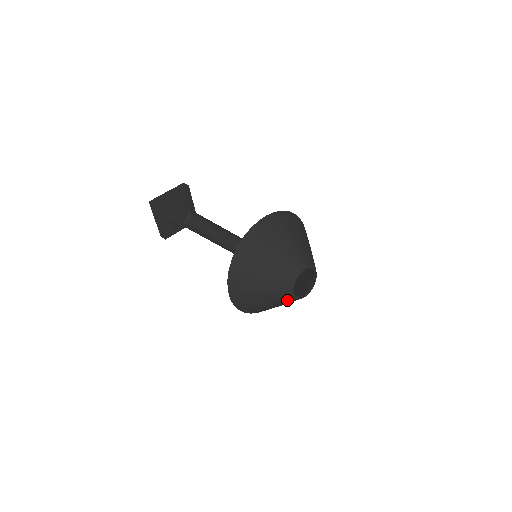
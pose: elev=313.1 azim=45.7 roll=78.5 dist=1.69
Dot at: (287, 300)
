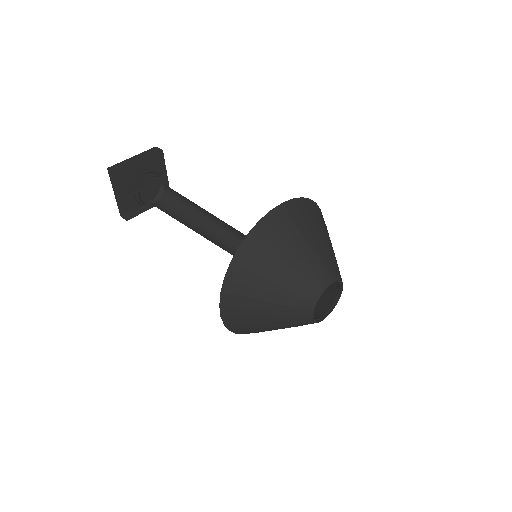
Dot at: (301, 323)
